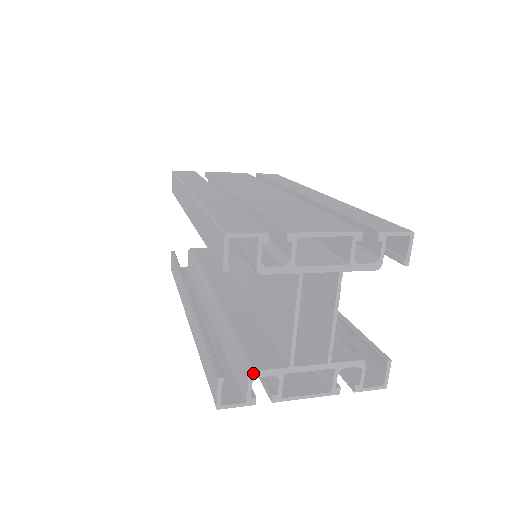
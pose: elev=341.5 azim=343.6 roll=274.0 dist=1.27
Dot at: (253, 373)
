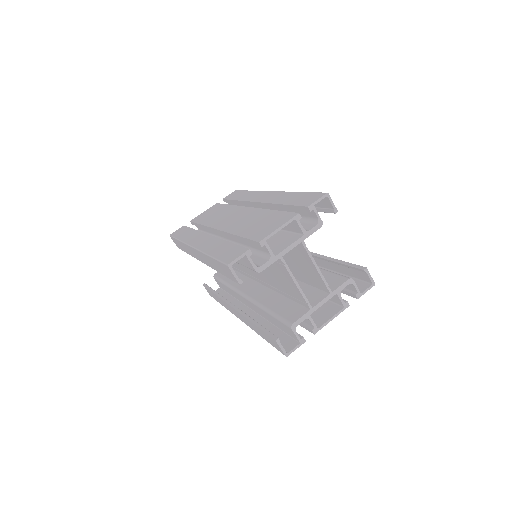
Dot at: (292, 325)
